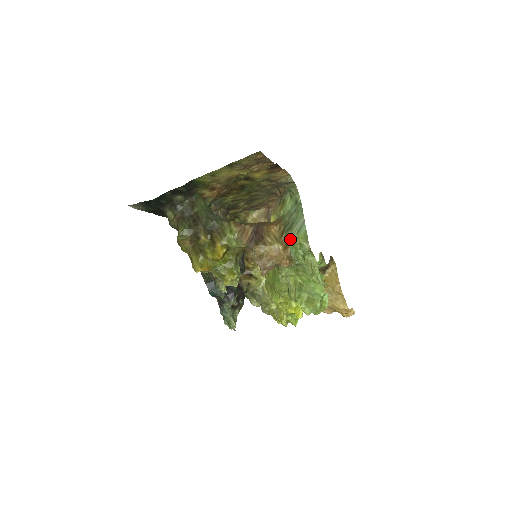
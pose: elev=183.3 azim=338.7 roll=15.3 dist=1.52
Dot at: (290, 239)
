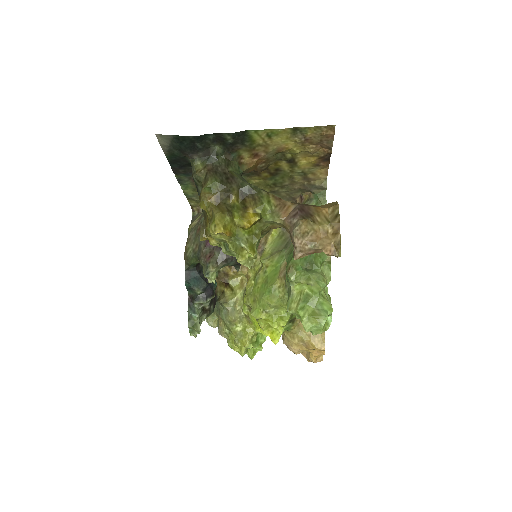
Dot at: occluded
